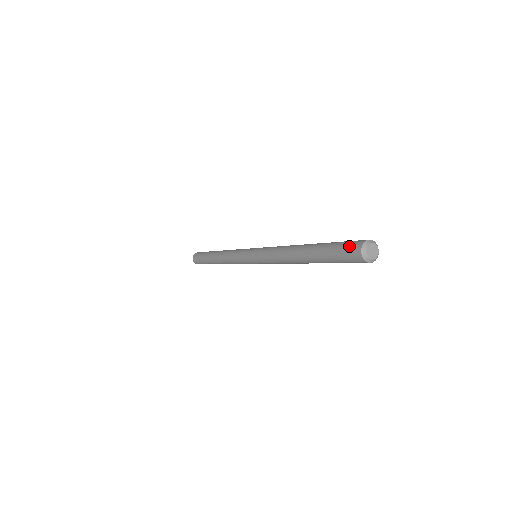
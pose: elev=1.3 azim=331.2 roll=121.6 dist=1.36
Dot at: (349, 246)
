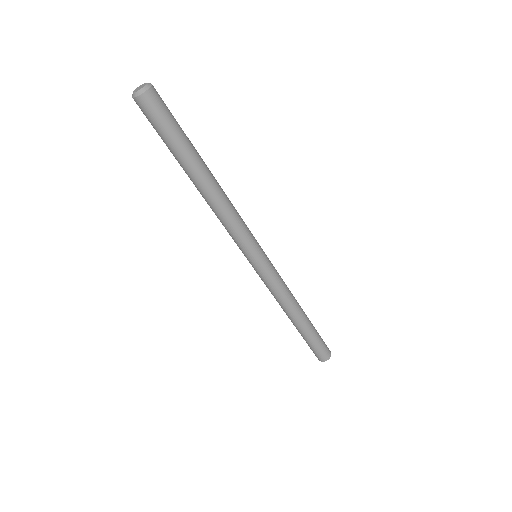
Dot at: occluded
